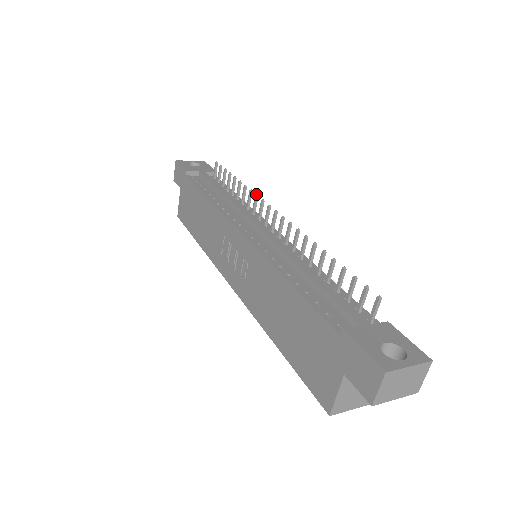
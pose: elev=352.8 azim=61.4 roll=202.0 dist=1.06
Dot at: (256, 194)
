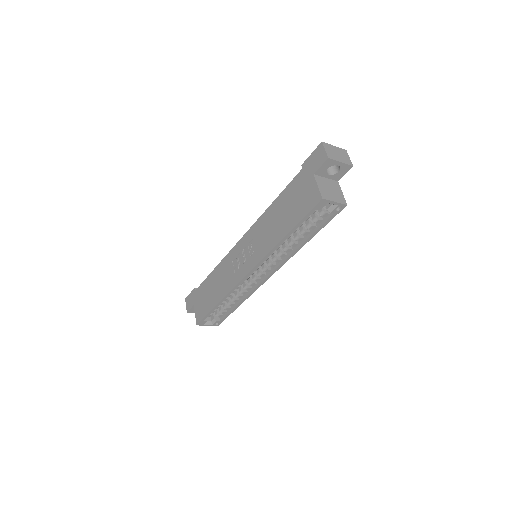
Dot at: occluded
